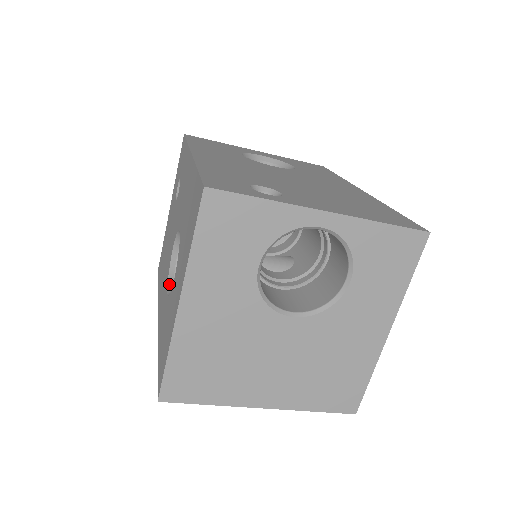
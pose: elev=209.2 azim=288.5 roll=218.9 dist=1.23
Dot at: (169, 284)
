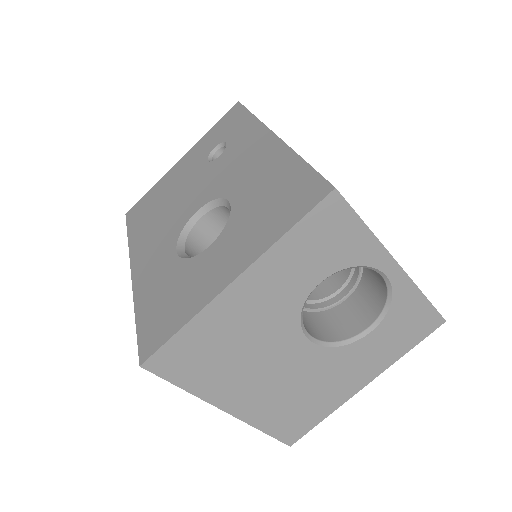
Dot at: (179, 244)
